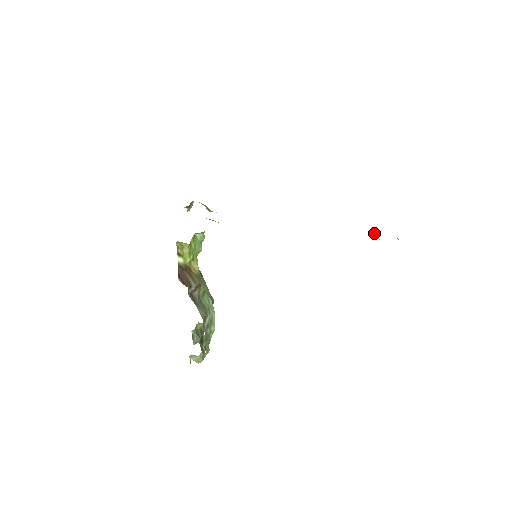
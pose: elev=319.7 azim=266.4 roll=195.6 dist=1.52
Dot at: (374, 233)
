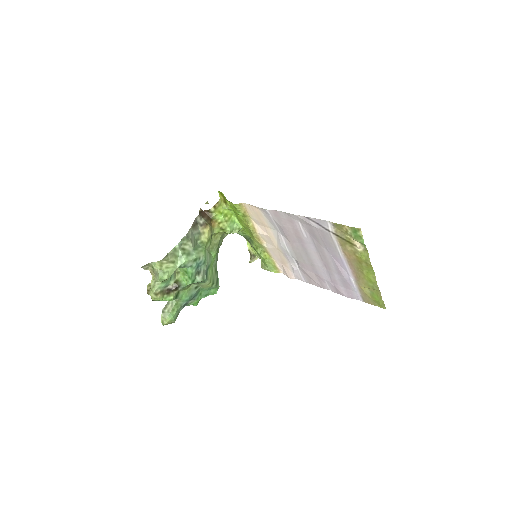
Dot at: (346, 253)
